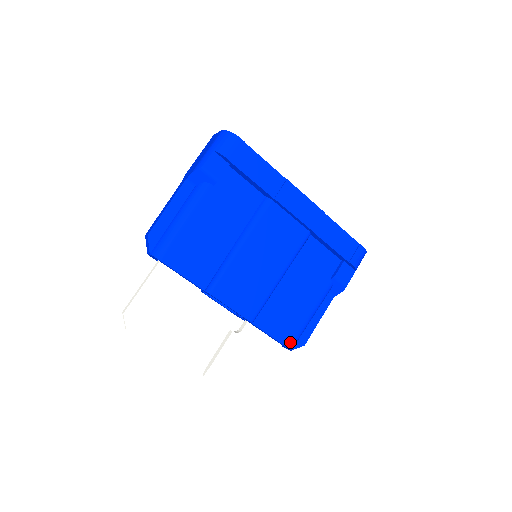
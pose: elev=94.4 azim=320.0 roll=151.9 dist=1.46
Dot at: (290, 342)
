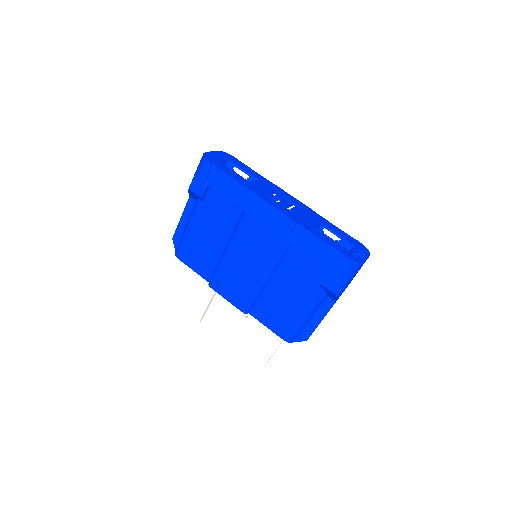
Dot at: (285, 335)
